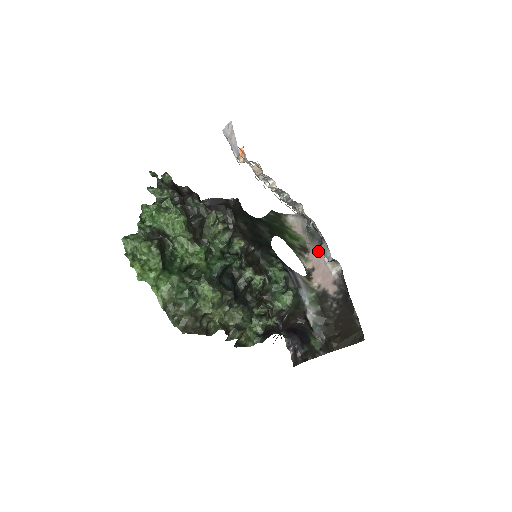
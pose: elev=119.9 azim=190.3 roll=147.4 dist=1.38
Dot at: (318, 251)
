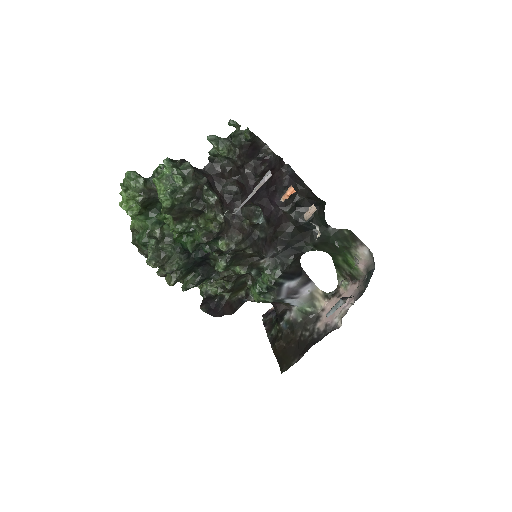
Dot at: (356, 293)
